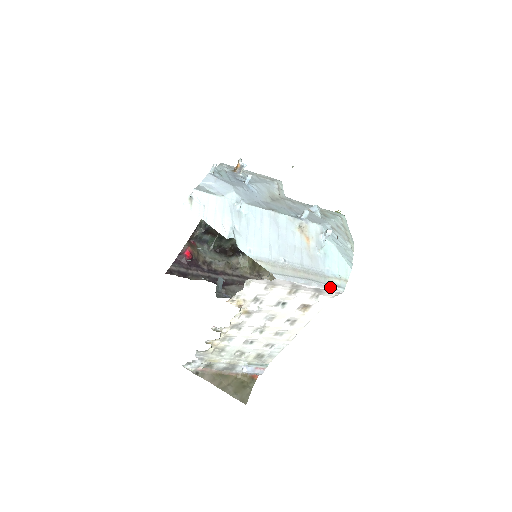
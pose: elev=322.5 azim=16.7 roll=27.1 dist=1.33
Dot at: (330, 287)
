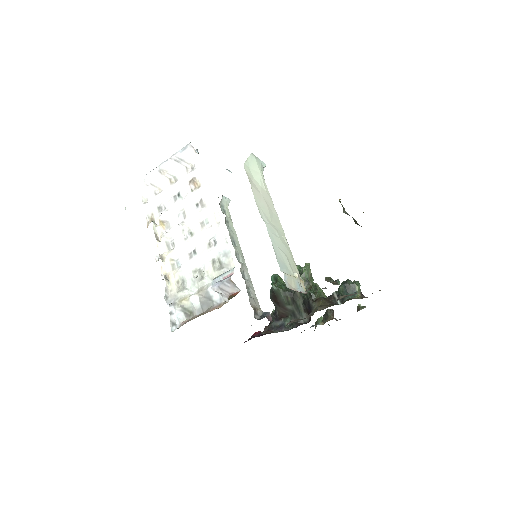
Dot at: (181, 150)
